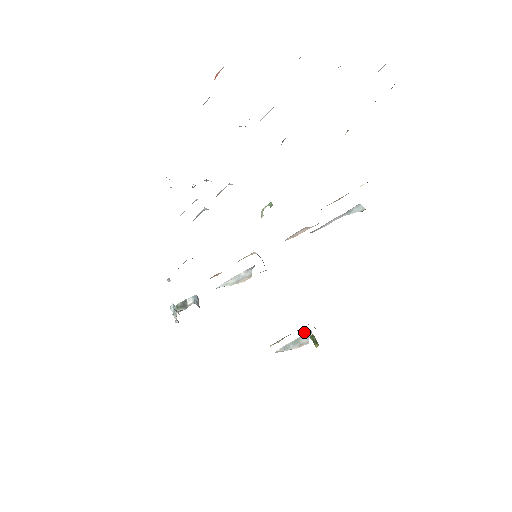
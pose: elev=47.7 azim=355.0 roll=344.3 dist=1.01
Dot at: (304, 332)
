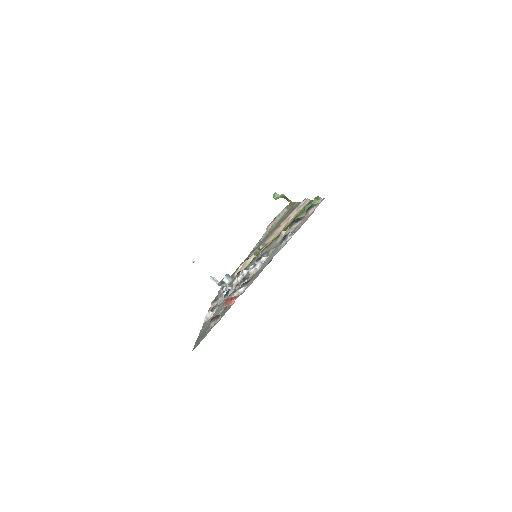
Dot at: (276, 196)
